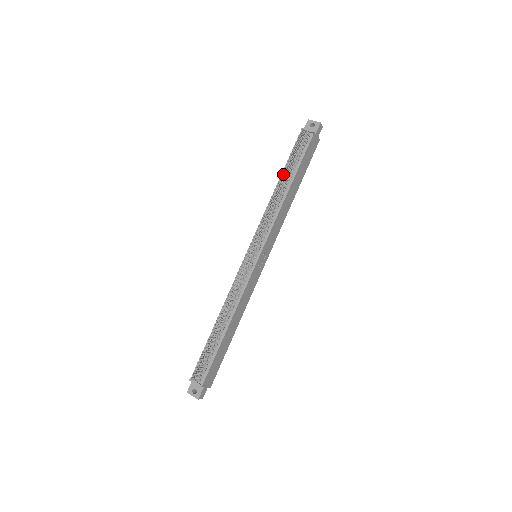
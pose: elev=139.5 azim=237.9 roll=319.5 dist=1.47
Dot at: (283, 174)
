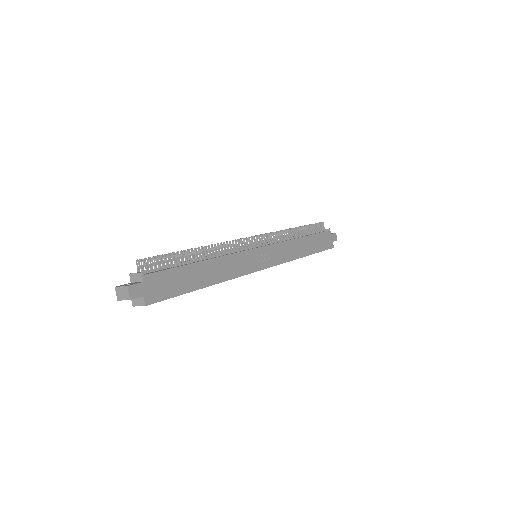
Dot at: occluded
